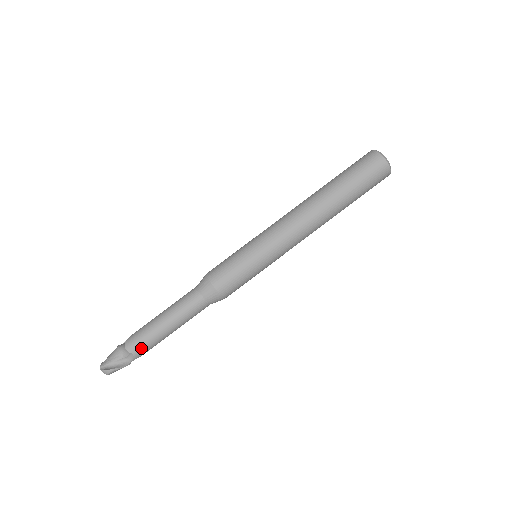
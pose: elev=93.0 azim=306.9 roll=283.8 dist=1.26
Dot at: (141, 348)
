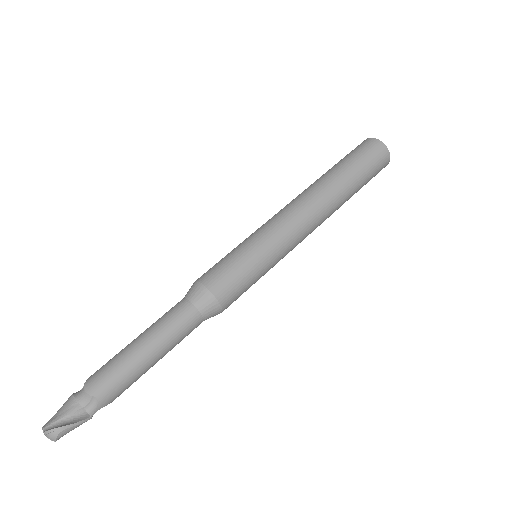
Dot at: (109, 388)
